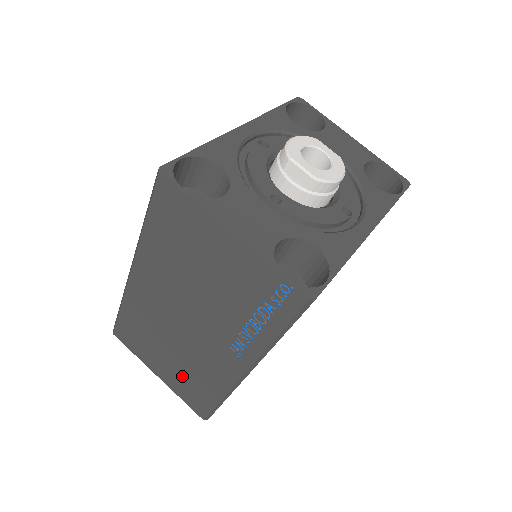
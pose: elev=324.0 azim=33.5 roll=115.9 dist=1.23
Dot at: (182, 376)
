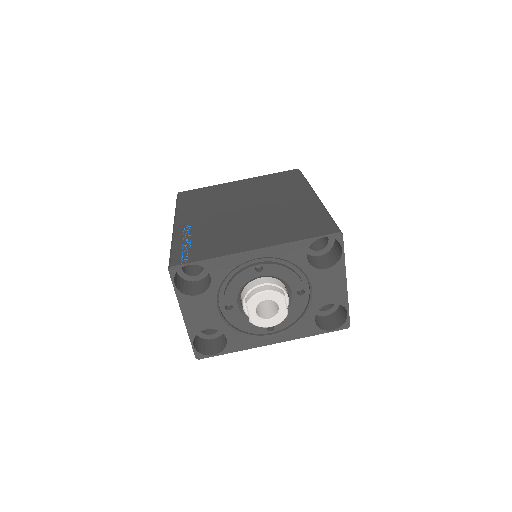
Dot at: occluded
